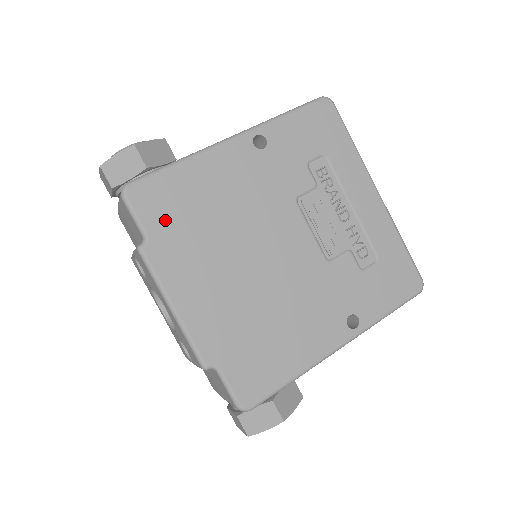
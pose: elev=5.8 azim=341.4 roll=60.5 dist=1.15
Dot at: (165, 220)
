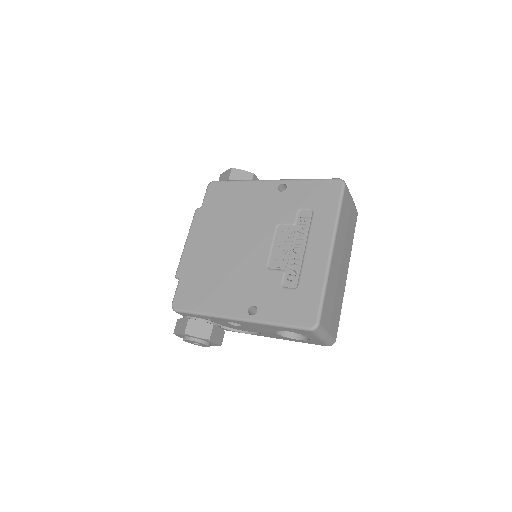
Dot at: (213, 203)
